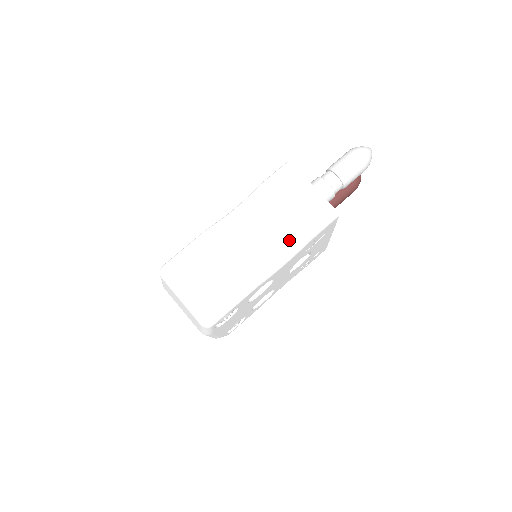
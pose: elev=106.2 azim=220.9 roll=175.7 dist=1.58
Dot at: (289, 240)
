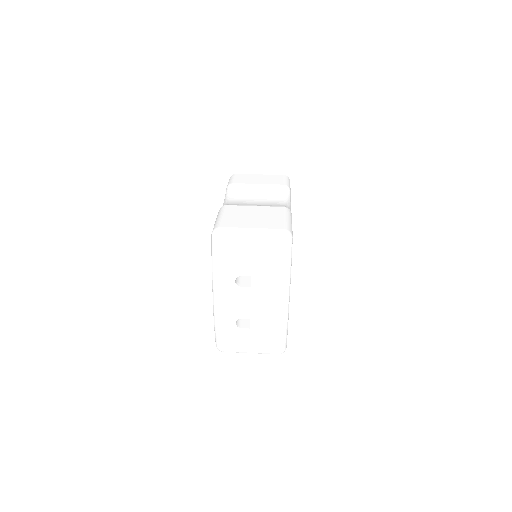
Dot at: (279, 193)
